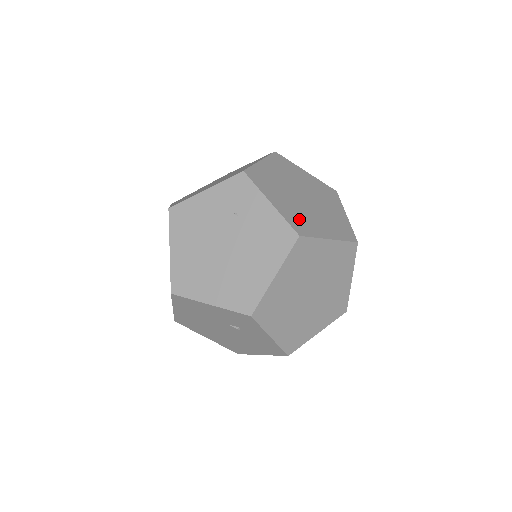
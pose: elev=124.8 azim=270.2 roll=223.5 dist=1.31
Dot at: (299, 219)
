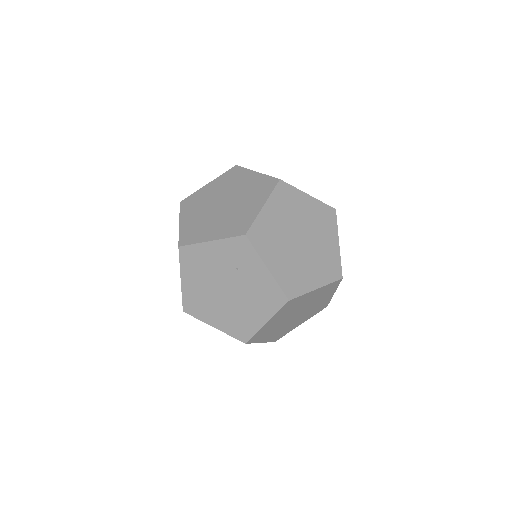
Dot at: (291, 277)
